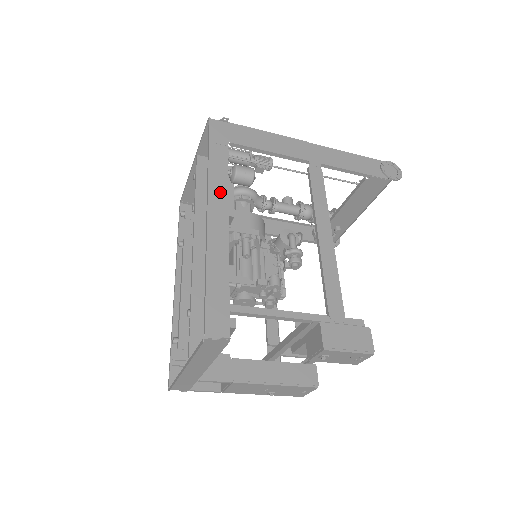
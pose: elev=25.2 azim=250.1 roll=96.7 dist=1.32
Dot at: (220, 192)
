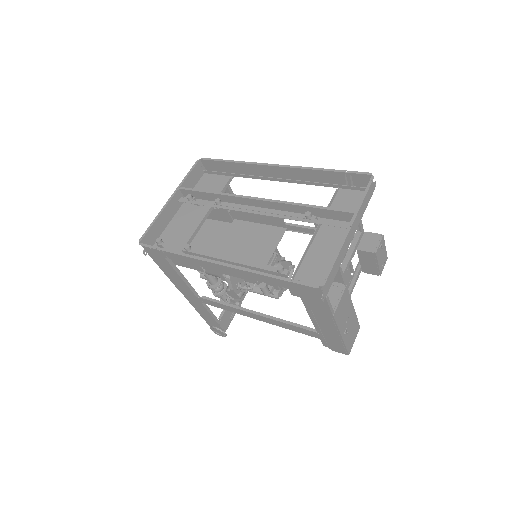
Dot at: (262, 172)
